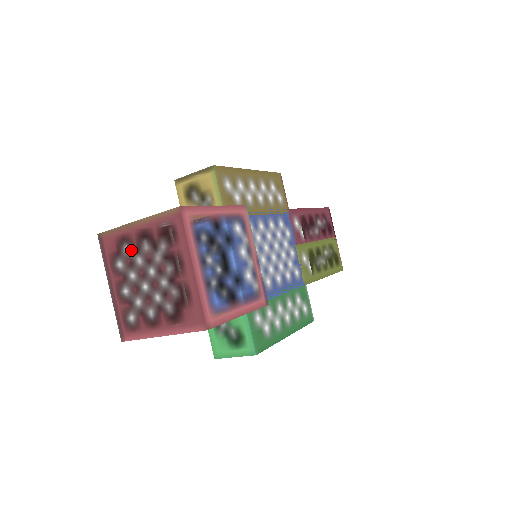
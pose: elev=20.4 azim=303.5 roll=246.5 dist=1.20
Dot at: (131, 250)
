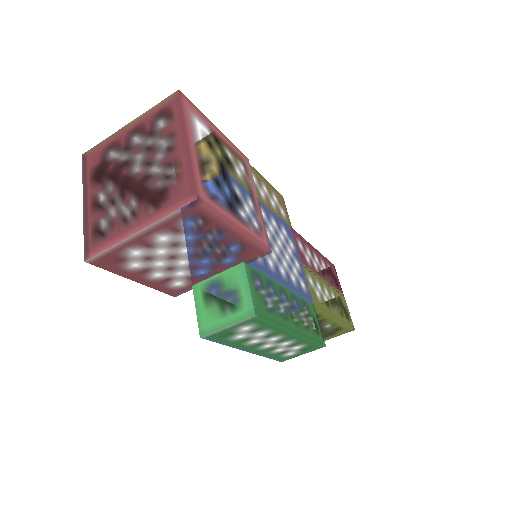
Dot at: (117, 154)
